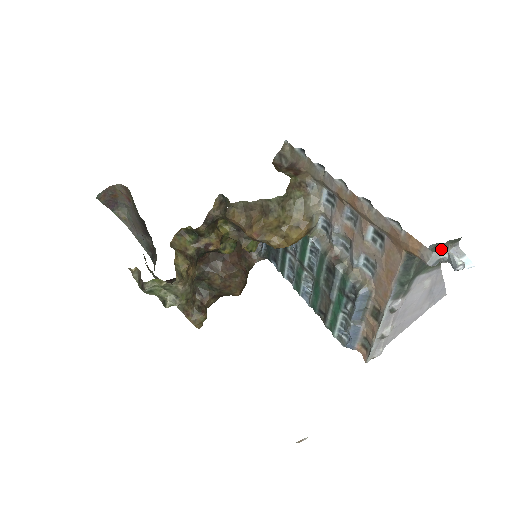
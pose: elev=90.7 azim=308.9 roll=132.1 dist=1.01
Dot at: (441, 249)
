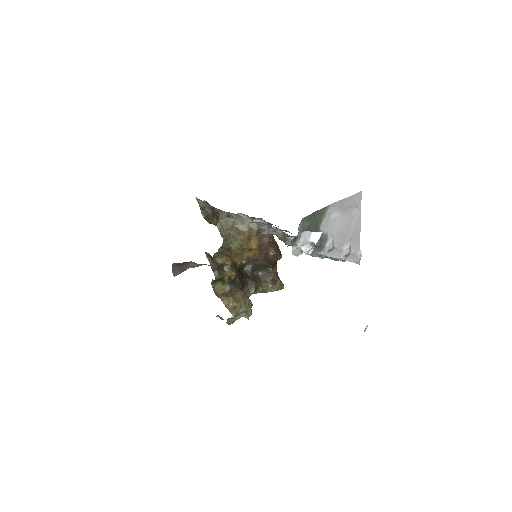
Dot at: (293, 250)
